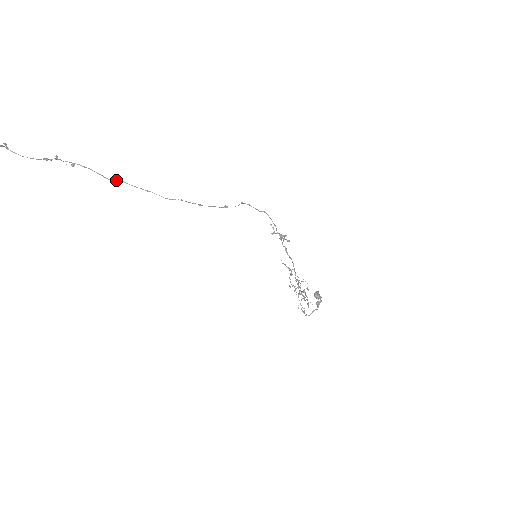
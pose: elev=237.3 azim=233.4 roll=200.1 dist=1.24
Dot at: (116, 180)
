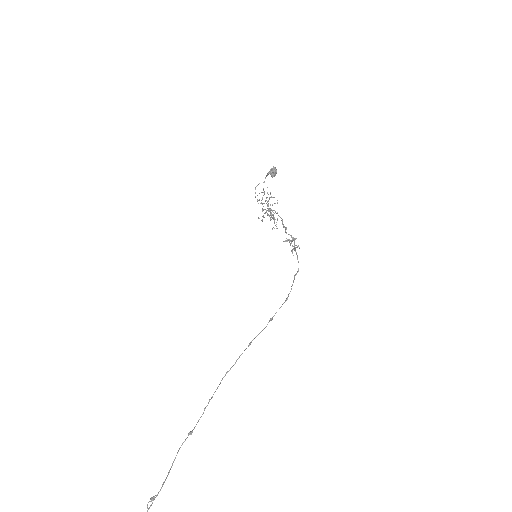
Dot at: occluded
